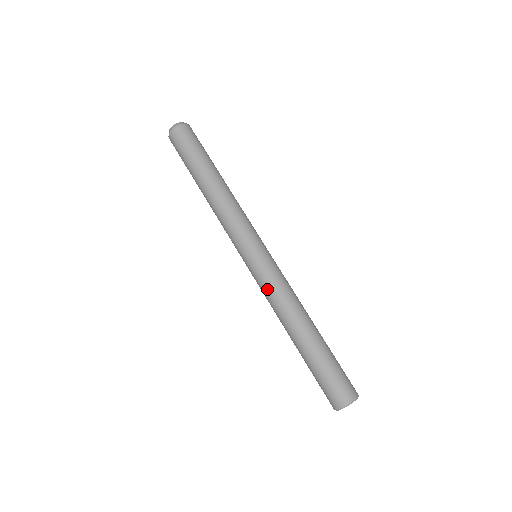
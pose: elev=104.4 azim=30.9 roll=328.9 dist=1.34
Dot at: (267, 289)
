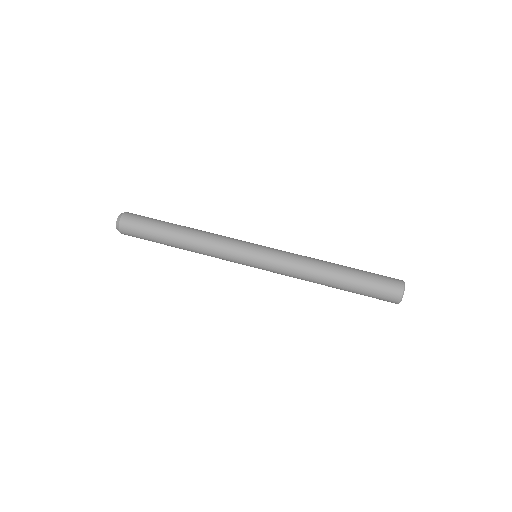
Dot at: (286, 263)
